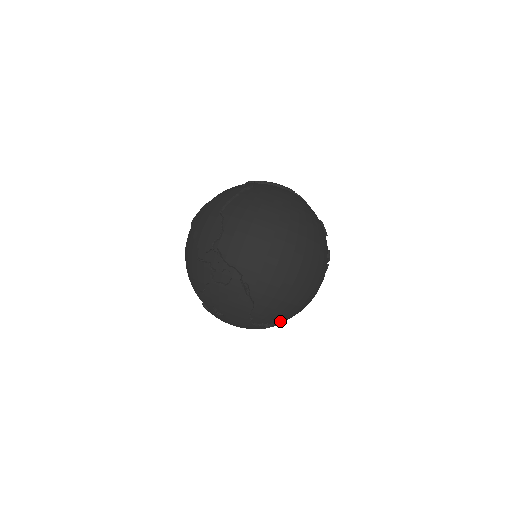
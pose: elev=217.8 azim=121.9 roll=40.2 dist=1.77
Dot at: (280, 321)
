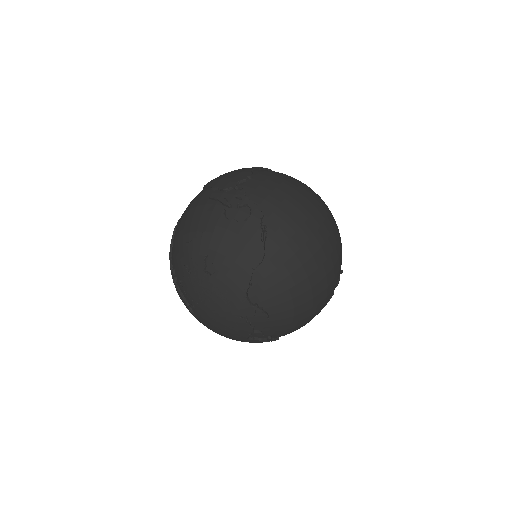
Dot at: (275, 316)
